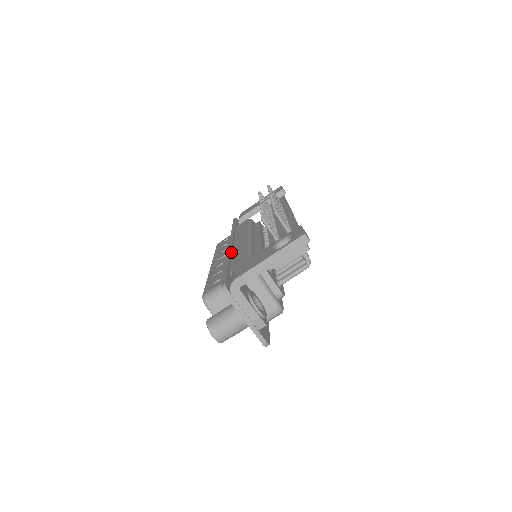
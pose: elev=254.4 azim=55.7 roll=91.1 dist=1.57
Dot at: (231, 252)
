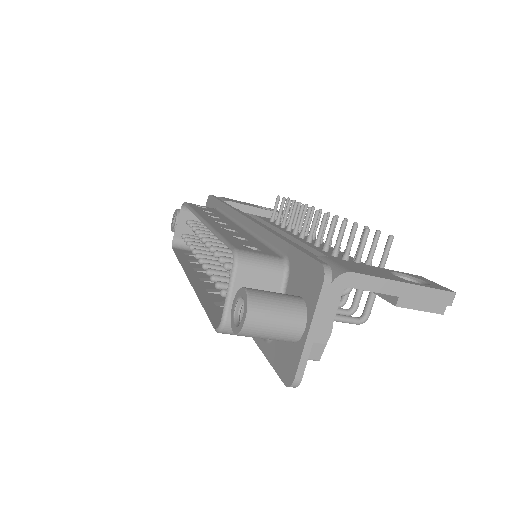
Dot at: occluded
